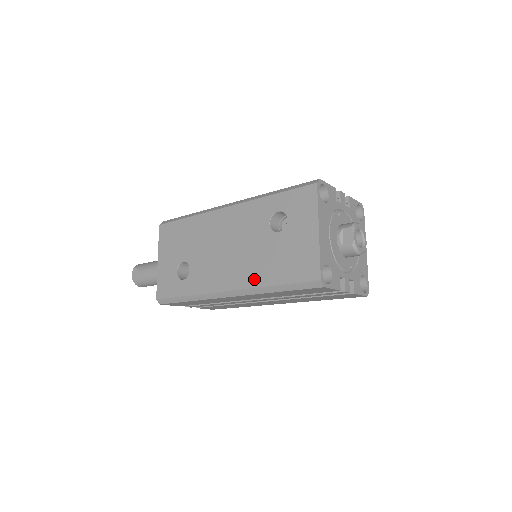
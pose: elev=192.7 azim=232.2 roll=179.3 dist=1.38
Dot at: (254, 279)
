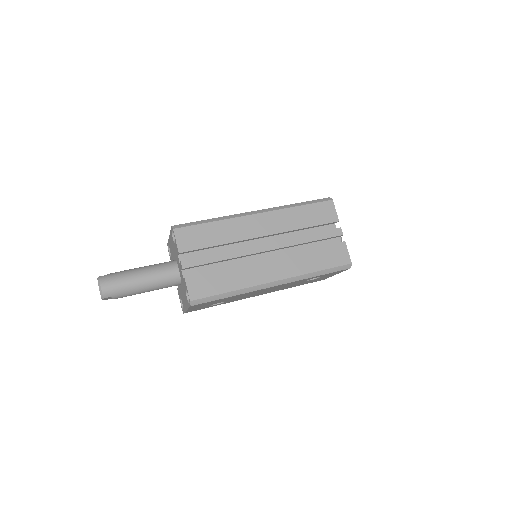
Dot at: occluded
